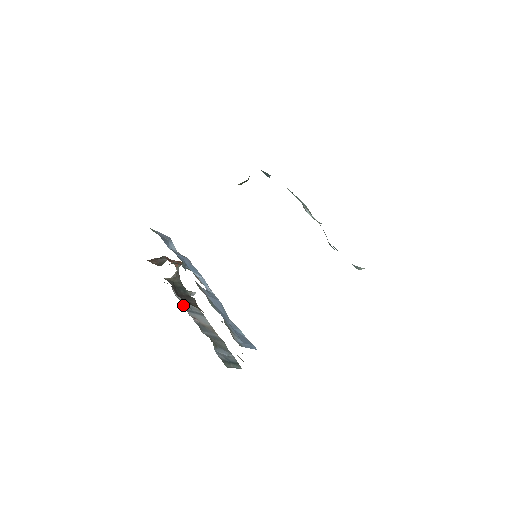
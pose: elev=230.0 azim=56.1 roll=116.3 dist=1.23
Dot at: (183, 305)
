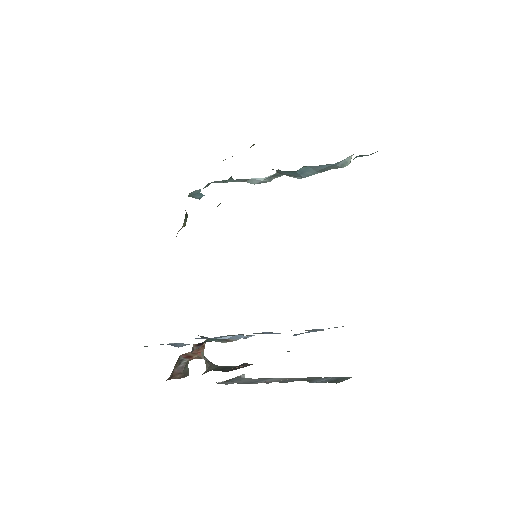
Dot at: occluded
